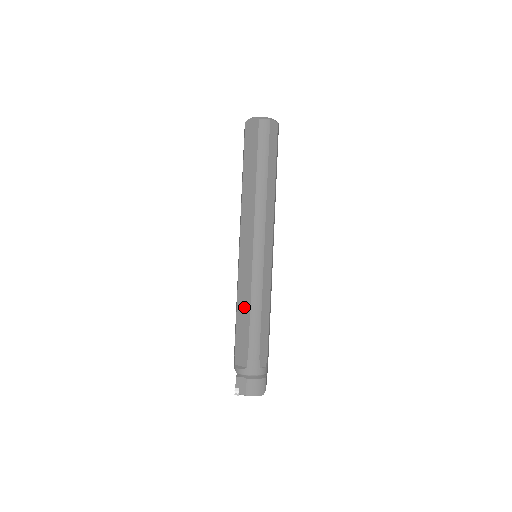
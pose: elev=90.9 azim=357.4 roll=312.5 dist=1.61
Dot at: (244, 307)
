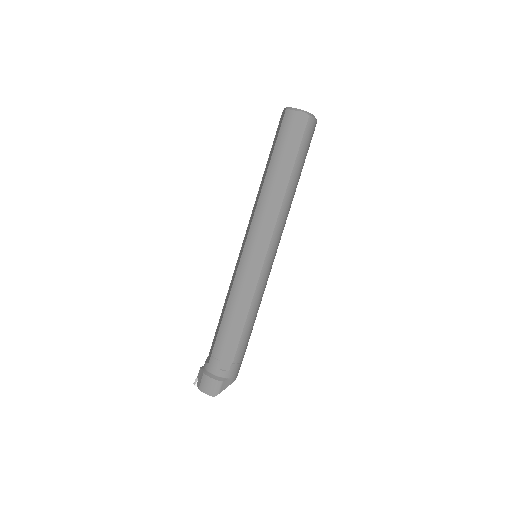
Dot at: (225, 303)
